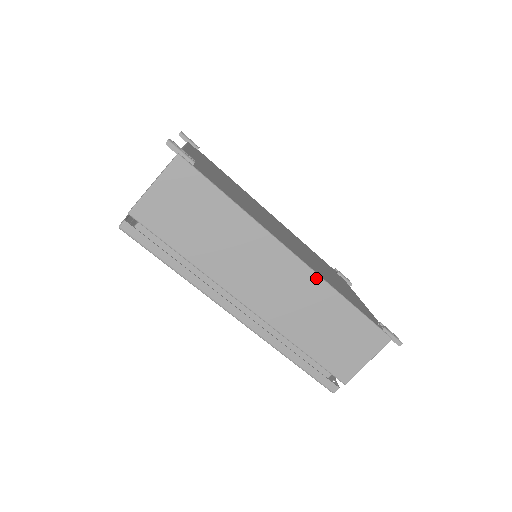
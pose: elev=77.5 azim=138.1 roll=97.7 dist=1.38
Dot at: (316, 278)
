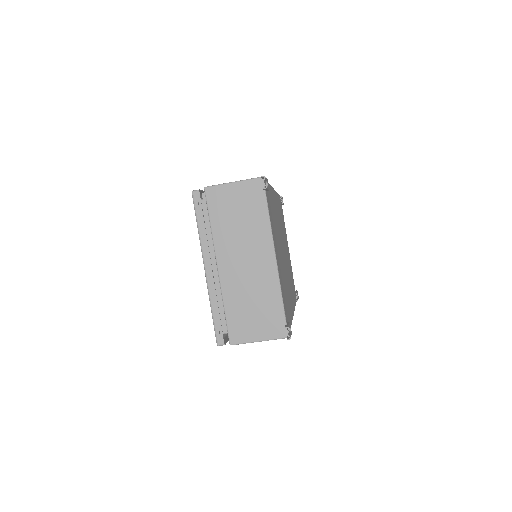
Dot at: occluded
